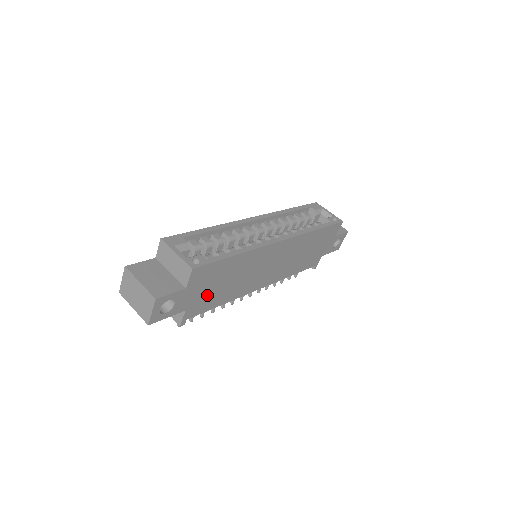
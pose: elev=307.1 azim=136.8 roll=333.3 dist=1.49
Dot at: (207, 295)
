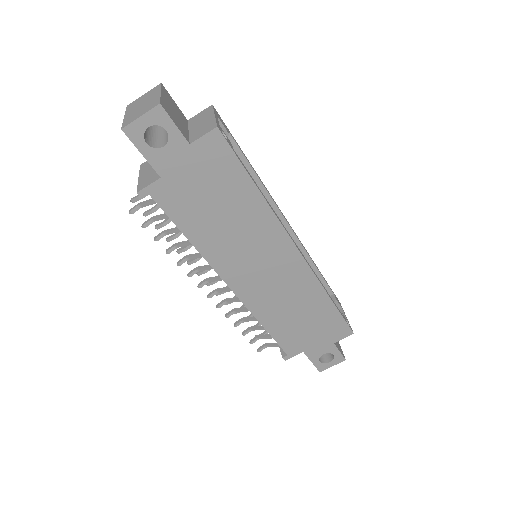
Dot at: (192, 195)
